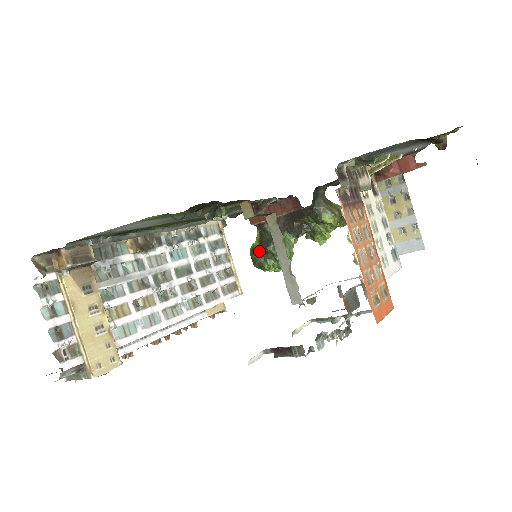
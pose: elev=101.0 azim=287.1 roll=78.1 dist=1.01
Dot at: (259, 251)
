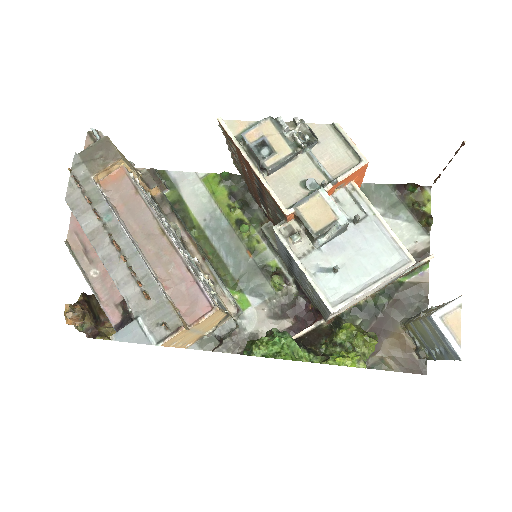
Dot at: occluded
